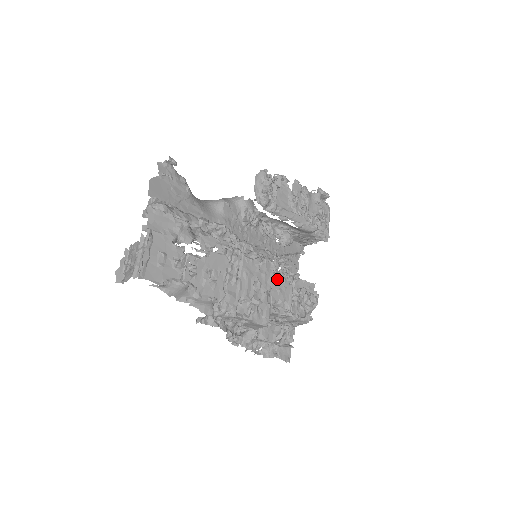
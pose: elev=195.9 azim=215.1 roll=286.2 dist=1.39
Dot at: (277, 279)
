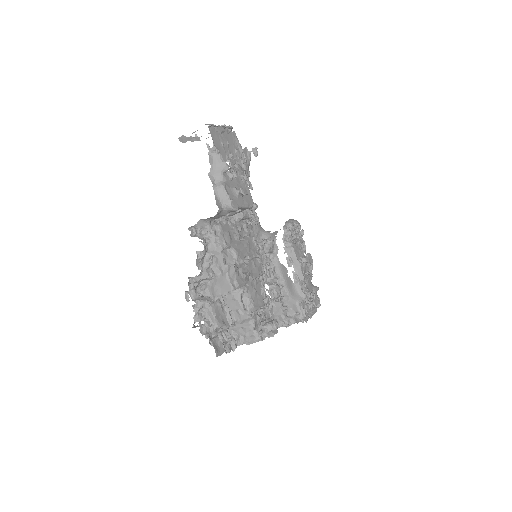
Dot at: (258, 285)
